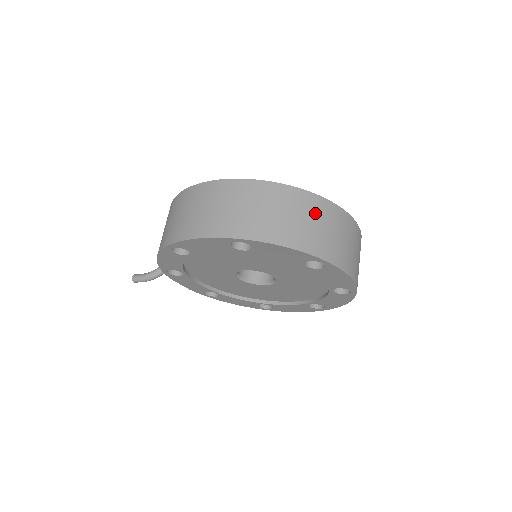
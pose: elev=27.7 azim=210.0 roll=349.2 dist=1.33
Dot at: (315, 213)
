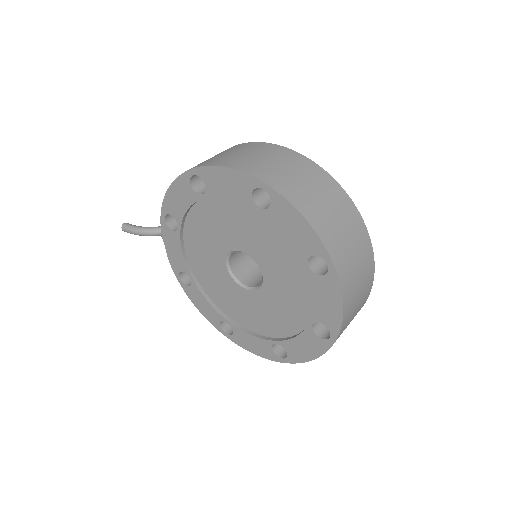
Dot at: (347, 219)
